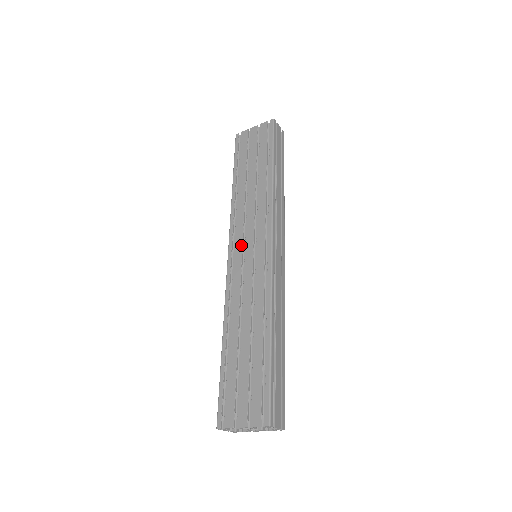
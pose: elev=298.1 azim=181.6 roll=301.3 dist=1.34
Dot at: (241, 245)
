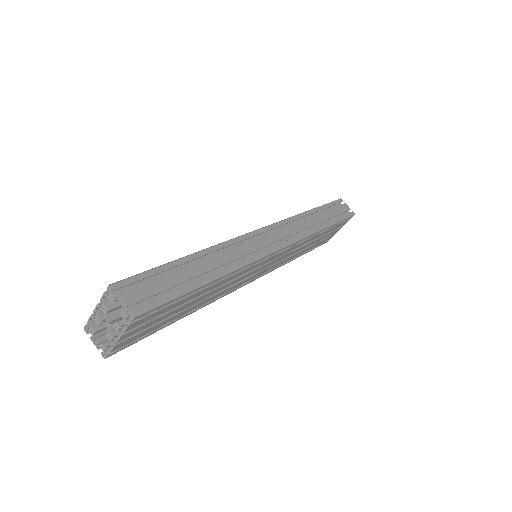
Dot at: occluded
